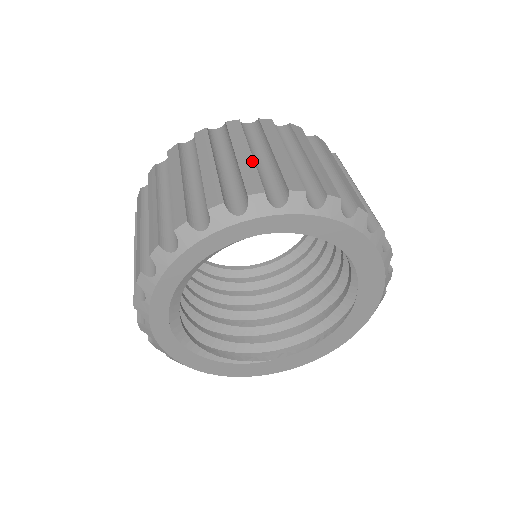
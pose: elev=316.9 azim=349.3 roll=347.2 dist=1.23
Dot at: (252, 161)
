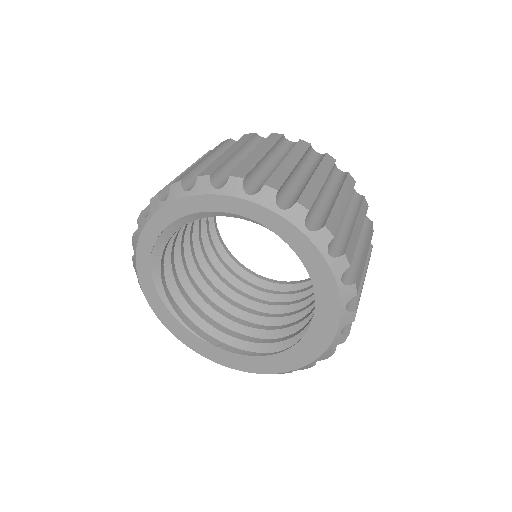
Dot at: (291, 170)
